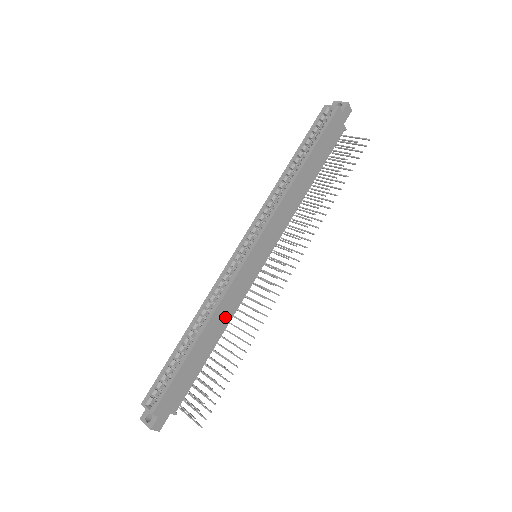
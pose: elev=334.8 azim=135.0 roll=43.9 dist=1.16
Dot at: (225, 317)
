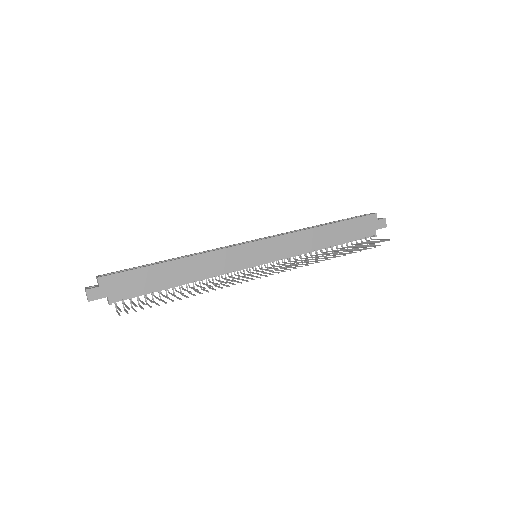
Dot at: (203, 270)
